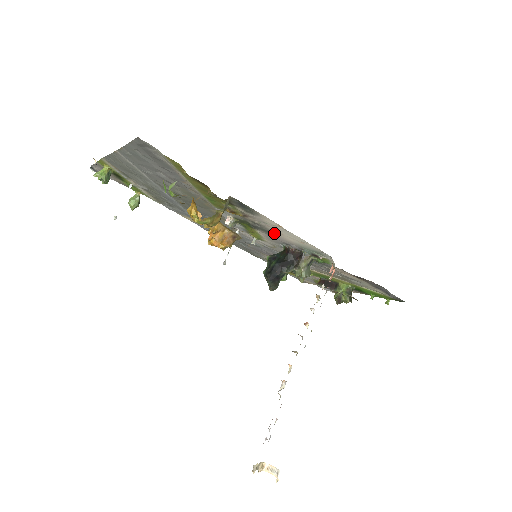
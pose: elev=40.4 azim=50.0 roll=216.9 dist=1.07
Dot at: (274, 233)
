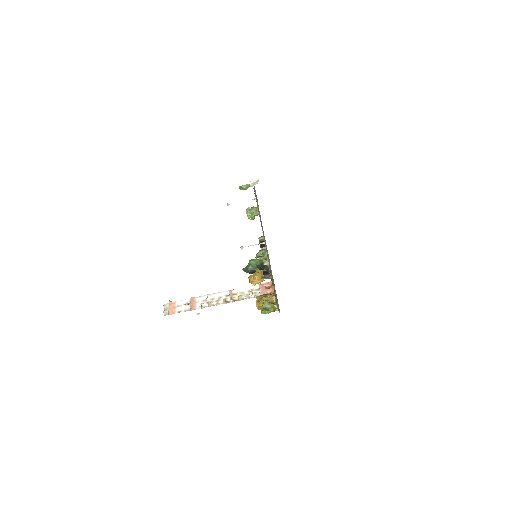
Dot at: occluded
